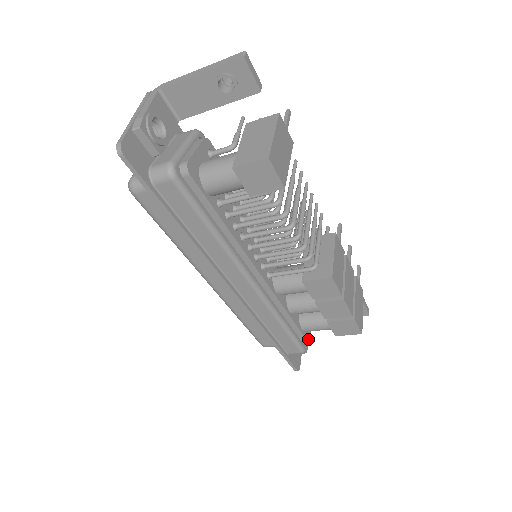
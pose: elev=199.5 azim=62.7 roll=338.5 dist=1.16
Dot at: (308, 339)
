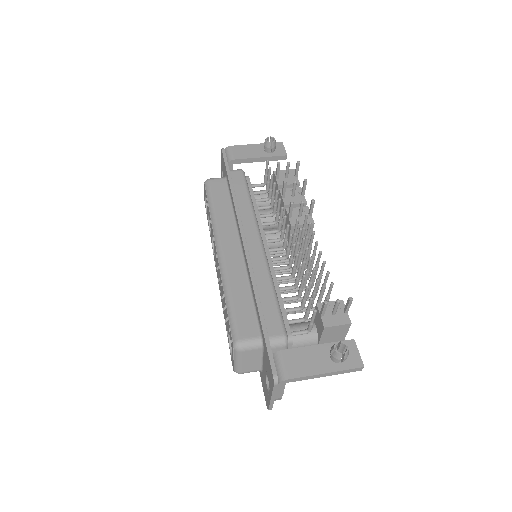
Dot at: occluded
